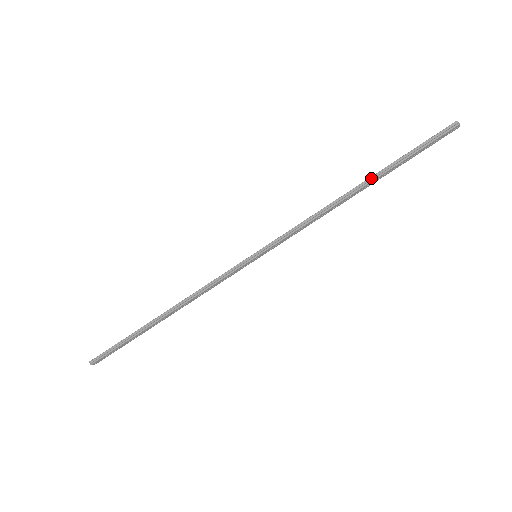
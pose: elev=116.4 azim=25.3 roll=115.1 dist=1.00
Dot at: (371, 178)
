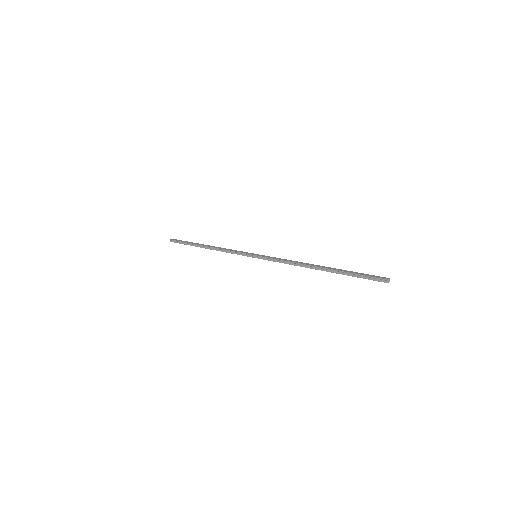
Dot at: (326, 269)
